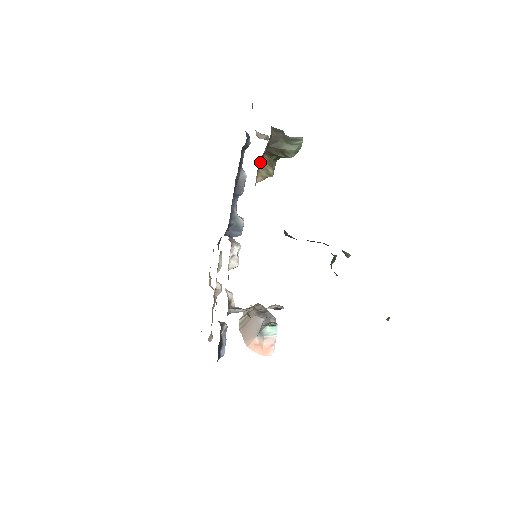
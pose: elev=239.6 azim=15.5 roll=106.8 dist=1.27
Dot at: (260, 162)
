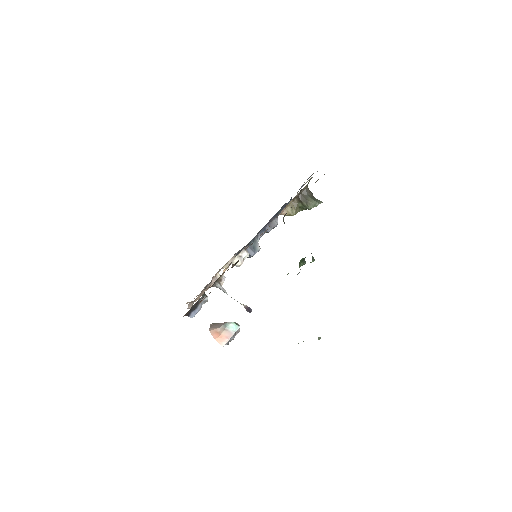
Dot at: (291, 202)
